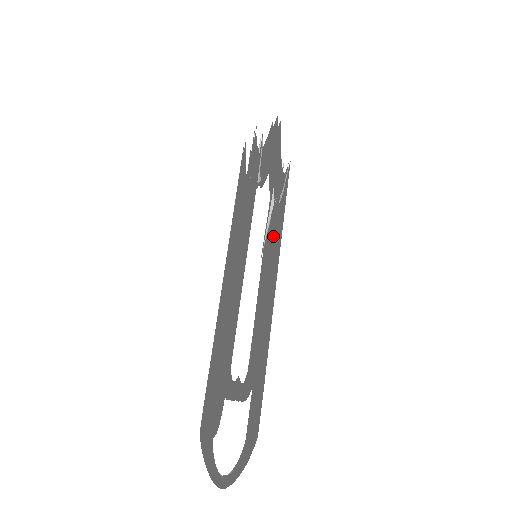
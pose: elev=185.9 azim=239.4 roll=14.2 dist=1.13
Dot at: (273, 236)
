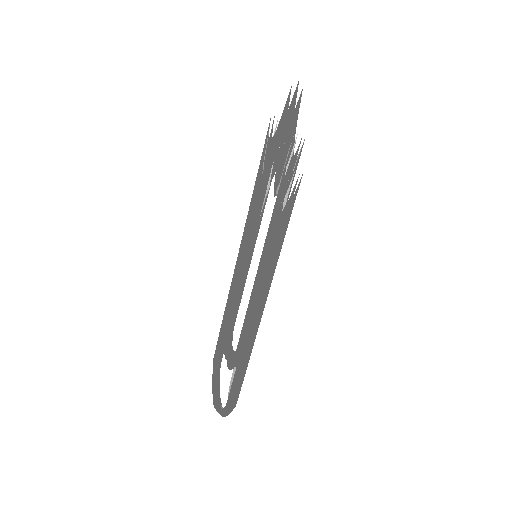
Dot at: occluded
